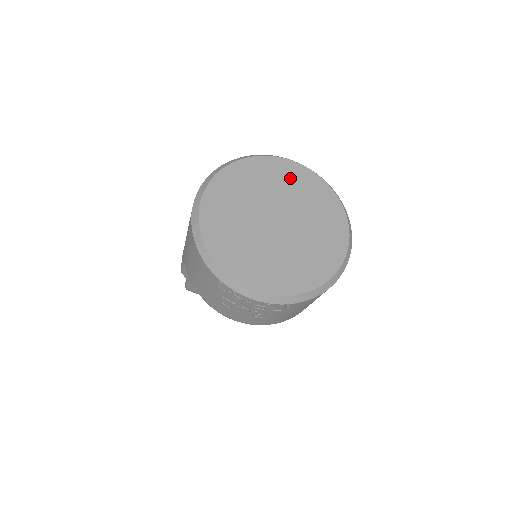
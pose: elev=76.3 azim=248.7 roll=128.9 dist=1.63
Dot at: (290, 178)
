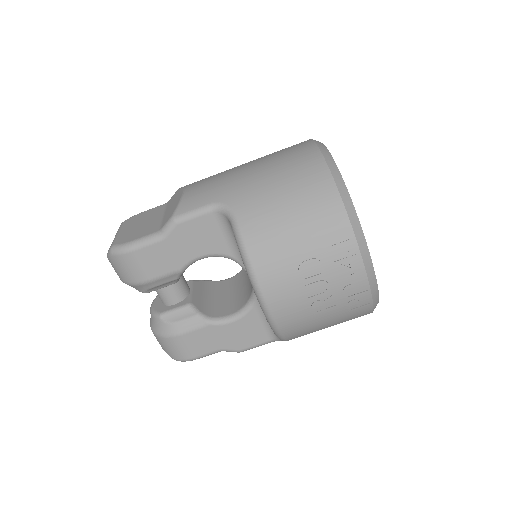
Dot at: occluded
